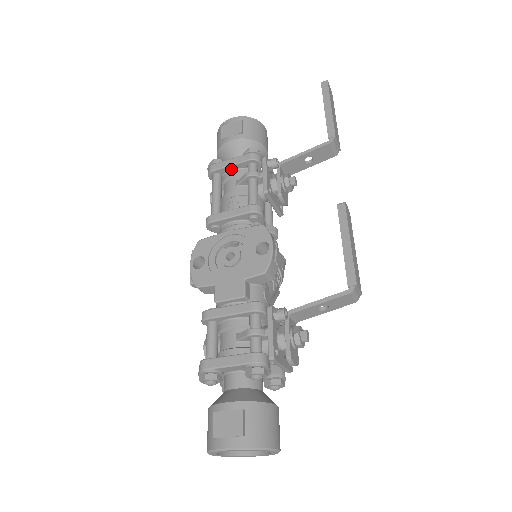
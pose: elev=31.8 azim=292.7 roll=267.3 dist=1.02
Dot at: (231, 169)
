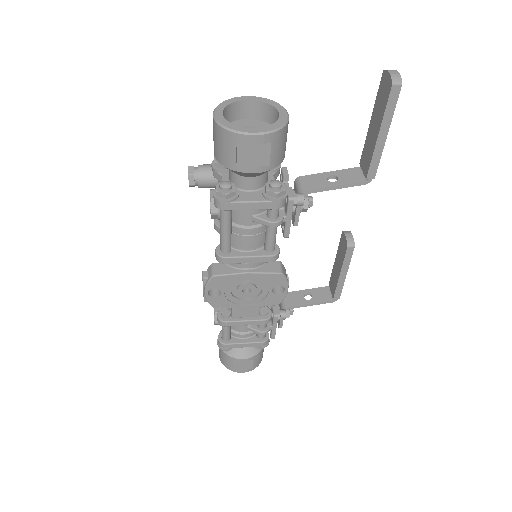
Dot at: (248, 206)
